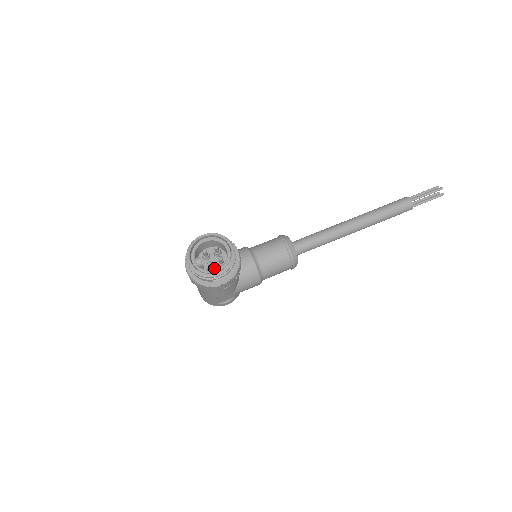
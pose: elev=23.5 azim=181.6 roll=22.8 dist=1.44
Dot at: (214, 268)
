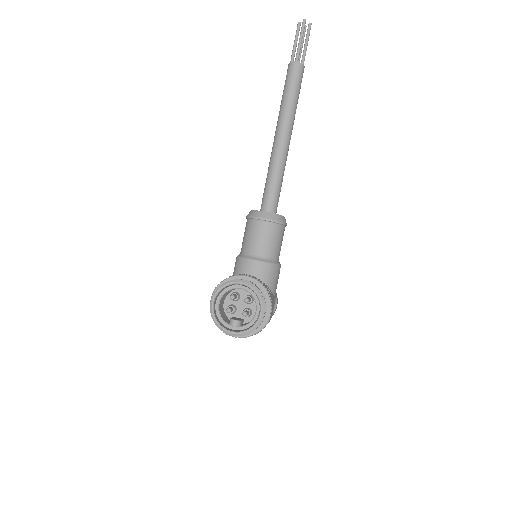
Dot at: (249, 310)
